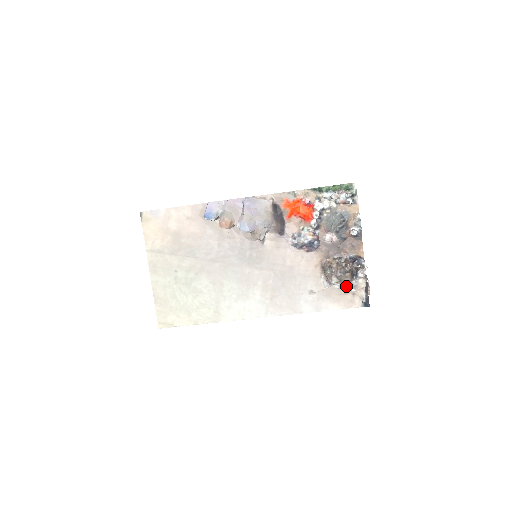
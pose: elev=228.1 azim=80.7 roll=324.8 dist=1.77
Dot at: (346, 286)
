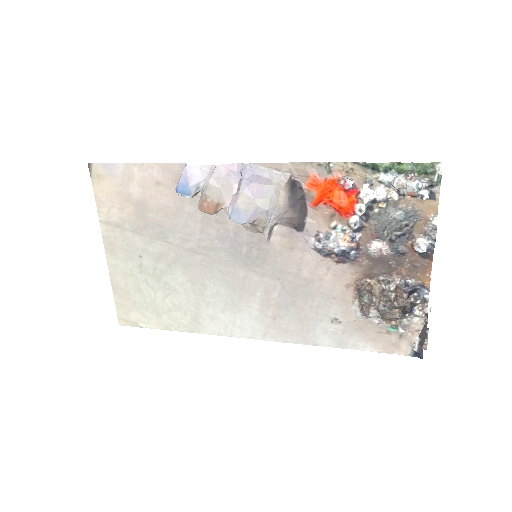
Dot at: (391, 323)
